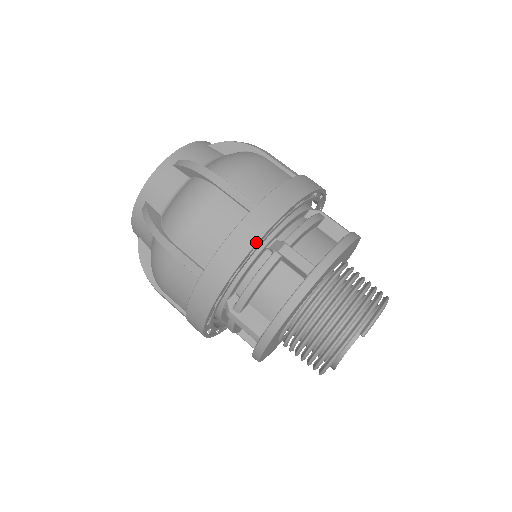
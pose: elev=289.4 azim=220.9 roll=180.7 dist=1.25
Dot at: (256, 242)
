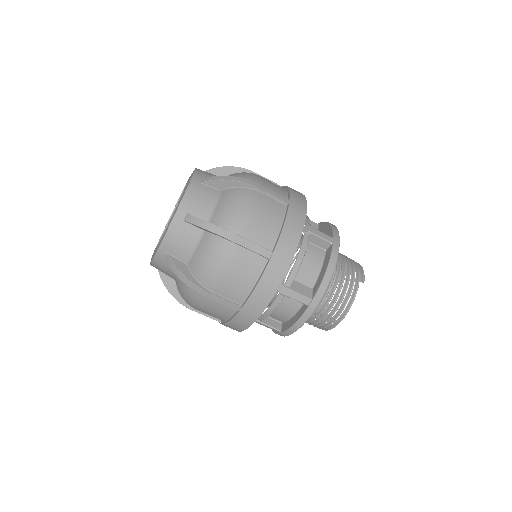
Dot at: (304, 222)
